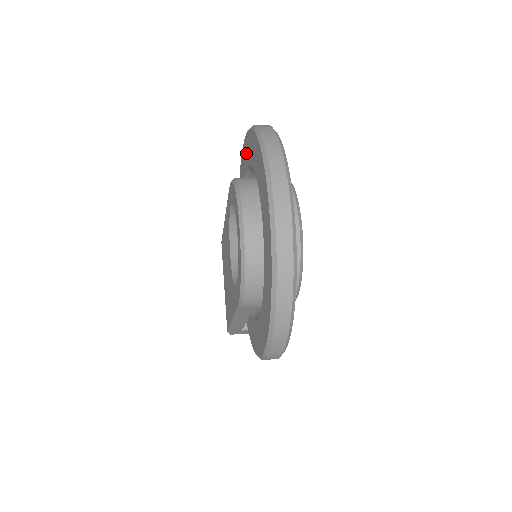
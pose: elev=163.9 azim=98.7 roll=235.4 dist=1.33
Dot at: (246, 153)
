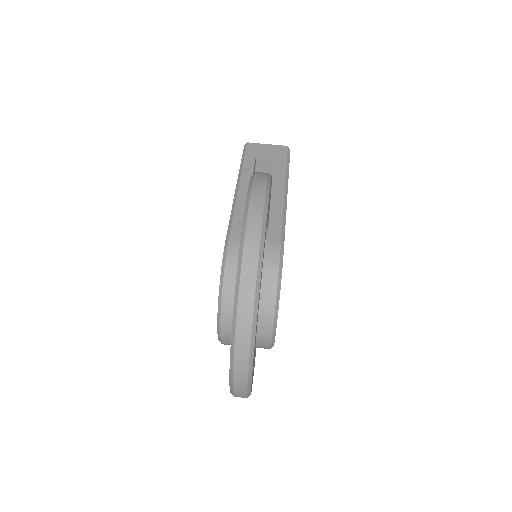
Dot at: occluded
